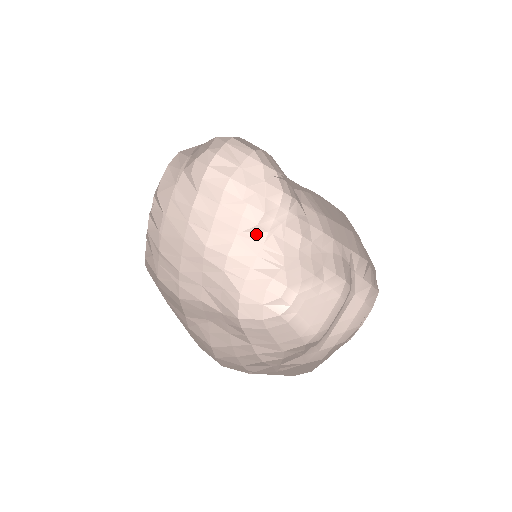
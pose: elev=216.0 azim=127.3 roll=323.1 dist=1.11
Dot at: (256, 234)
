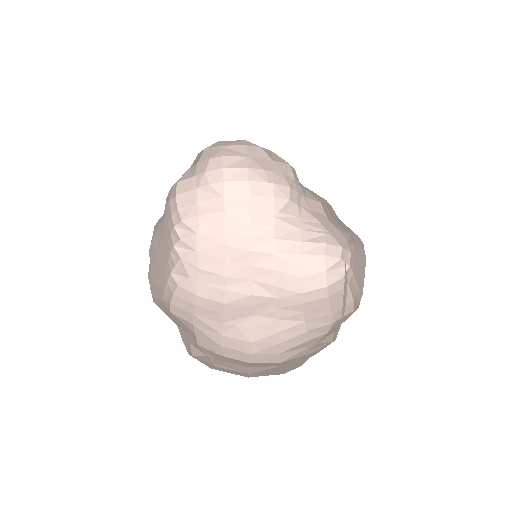
Dot at: (289, 210)
